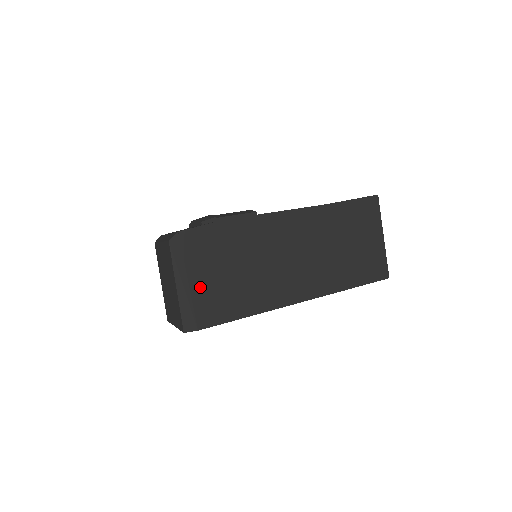
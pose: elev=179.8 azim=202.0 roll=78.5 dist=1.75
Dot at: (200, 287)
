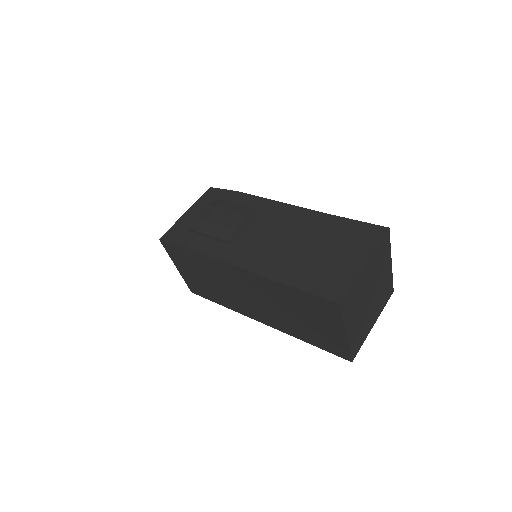
Dot at: (184, 274)
